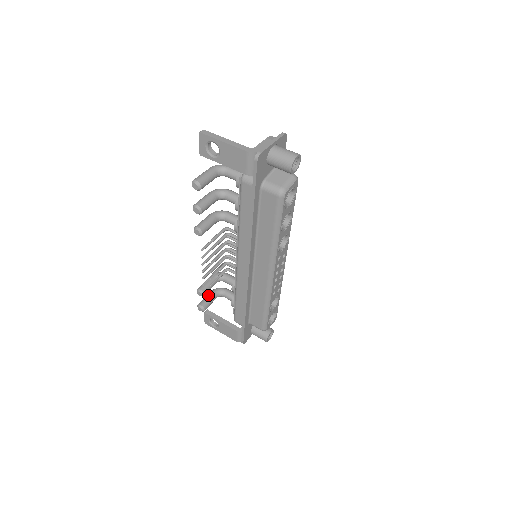
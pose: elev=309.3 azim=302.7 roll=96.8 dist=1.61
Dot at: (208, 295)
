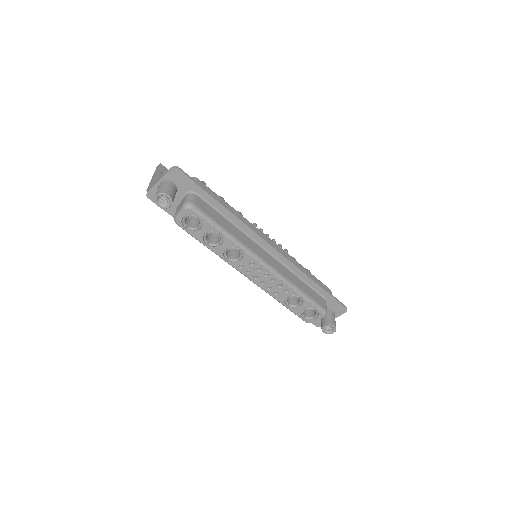
Dot at: occluded
